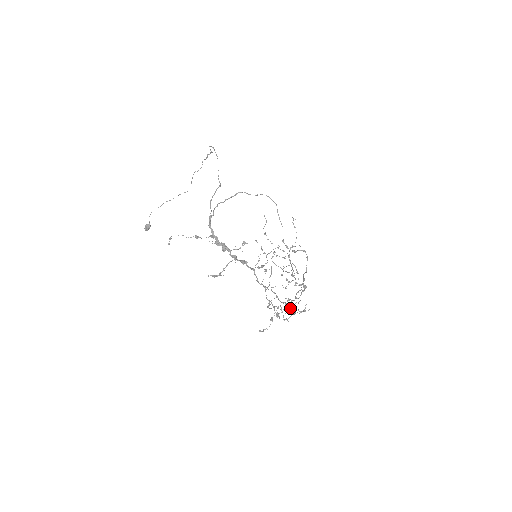
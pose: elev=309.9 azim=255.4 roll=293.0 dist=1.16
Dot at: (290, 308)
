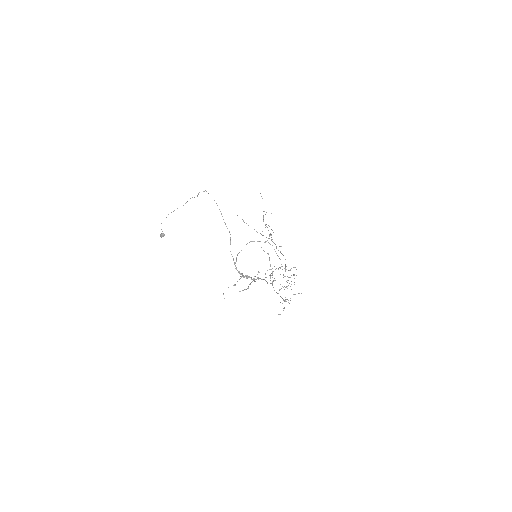
Dot at: occluded
